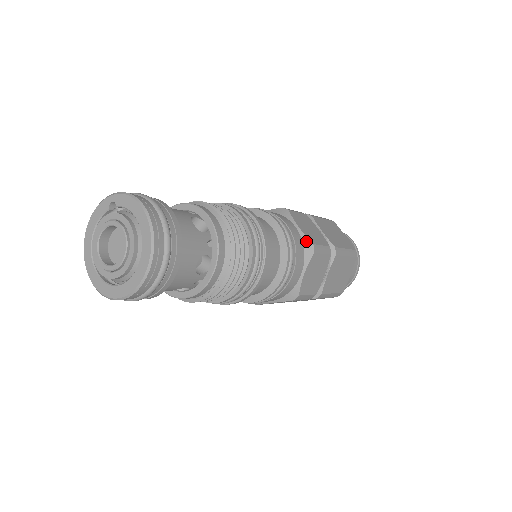
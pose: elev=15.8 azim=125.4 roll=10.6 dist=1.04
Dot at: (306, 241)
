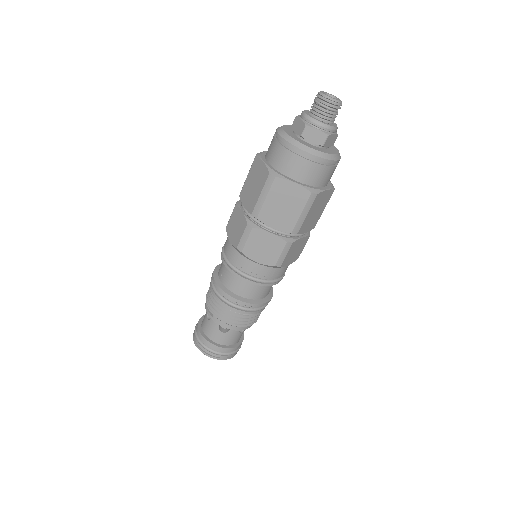
Dot at: (269, 266)
